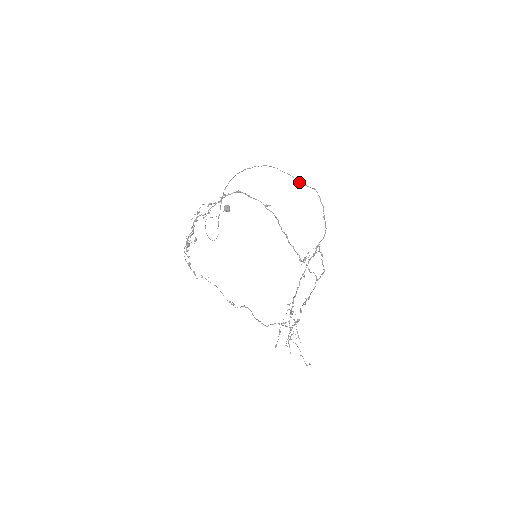
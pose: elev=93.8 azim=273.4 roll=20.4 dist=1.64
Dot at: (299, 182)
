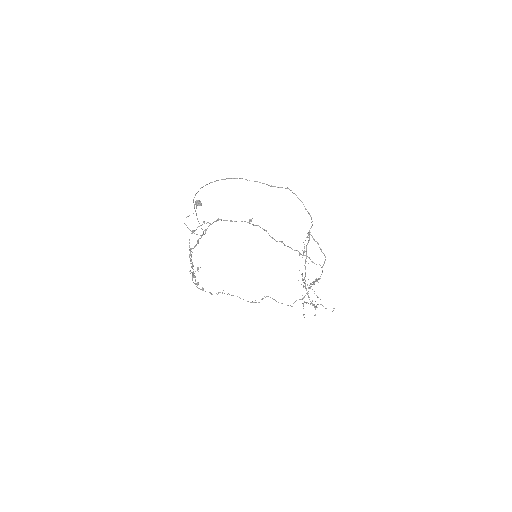
Dot at: occluded
